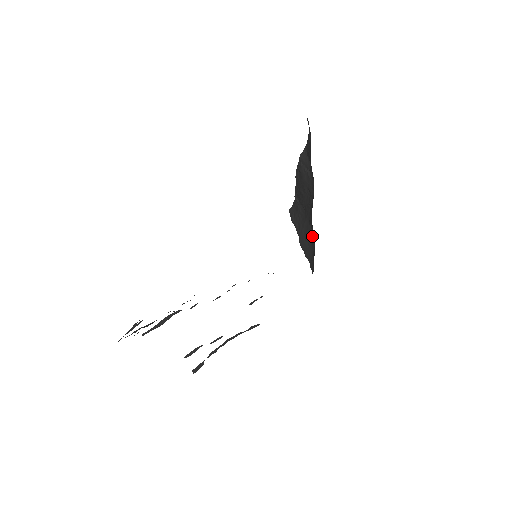
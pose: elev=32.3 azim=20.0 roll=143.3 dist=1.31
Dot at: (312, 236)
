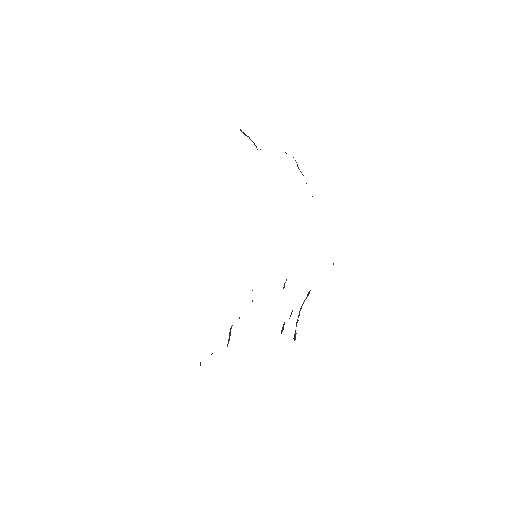
Dot at: occluded
